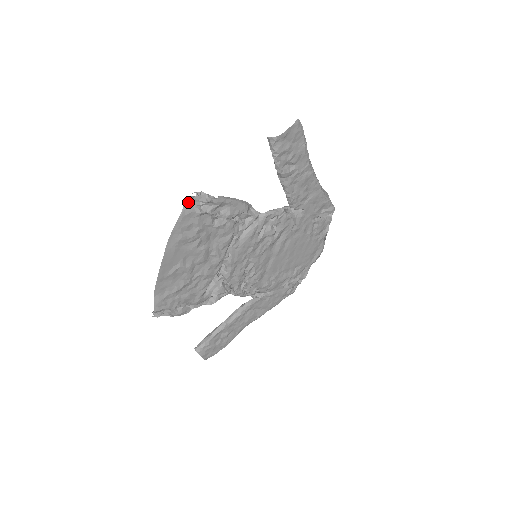
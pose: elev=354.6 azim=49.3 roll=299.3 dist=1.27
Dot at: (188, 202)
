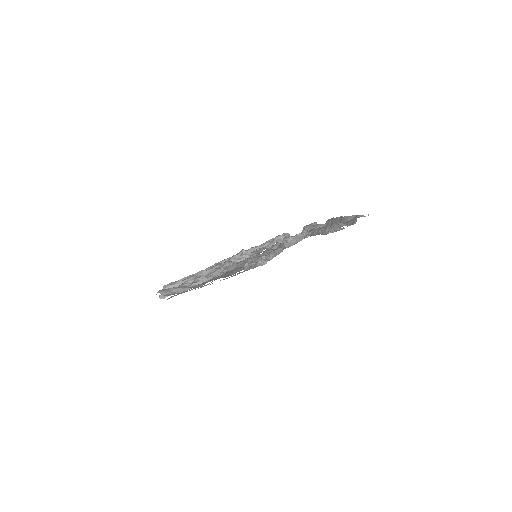
Dot at: (252, 268)
